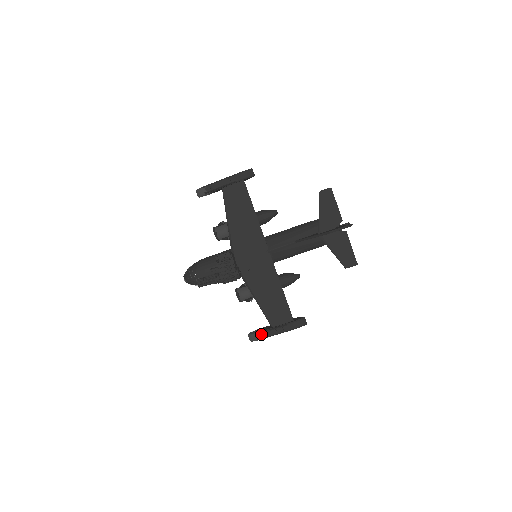
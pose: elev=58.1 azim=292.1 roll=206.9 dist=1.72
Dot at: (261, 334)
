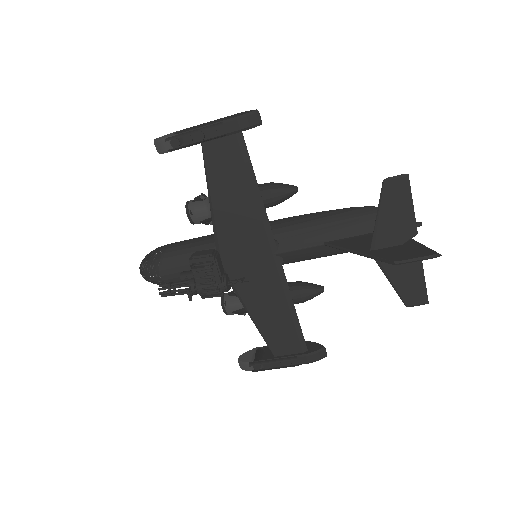
Dot at: (257, 365)
